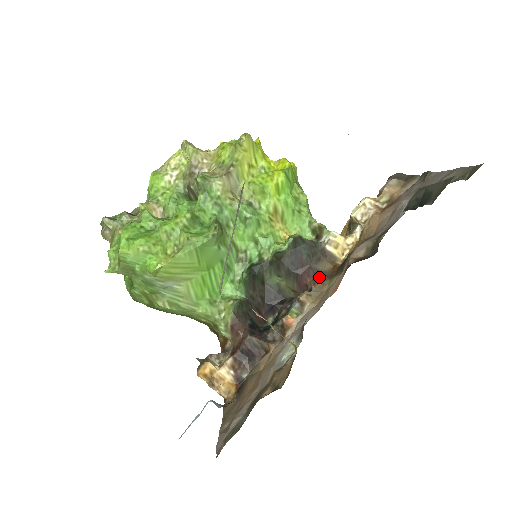
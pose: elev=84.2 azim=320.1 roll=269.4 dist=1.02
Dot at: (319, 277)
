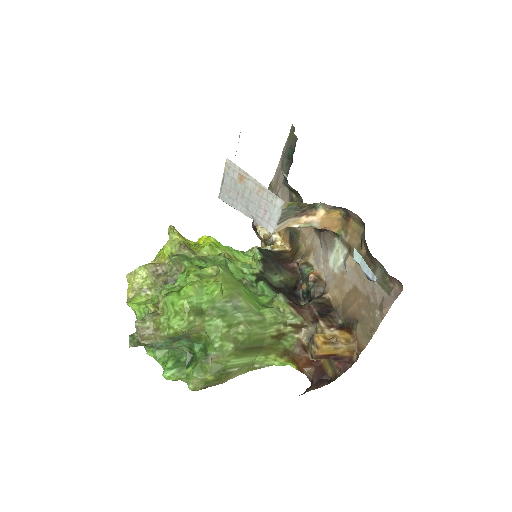
Dot at: (292, 259)
